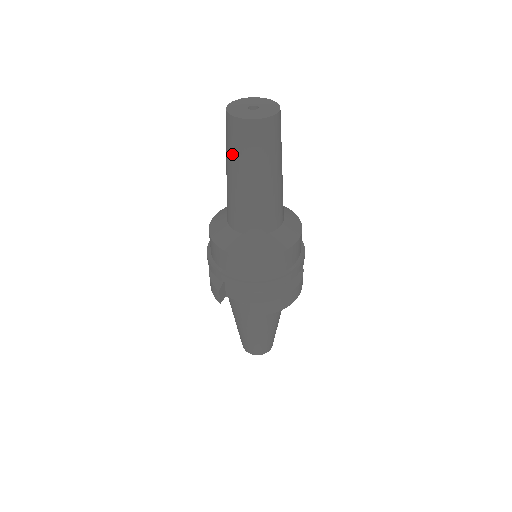
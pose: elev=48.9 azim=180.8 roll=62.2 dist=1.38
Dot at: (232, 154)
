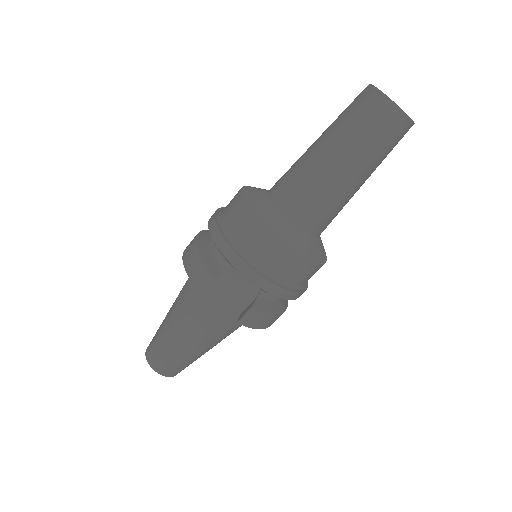
Dot at: (353, 134)
